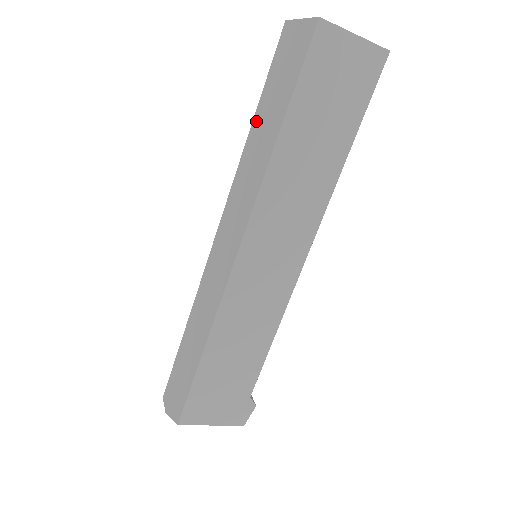
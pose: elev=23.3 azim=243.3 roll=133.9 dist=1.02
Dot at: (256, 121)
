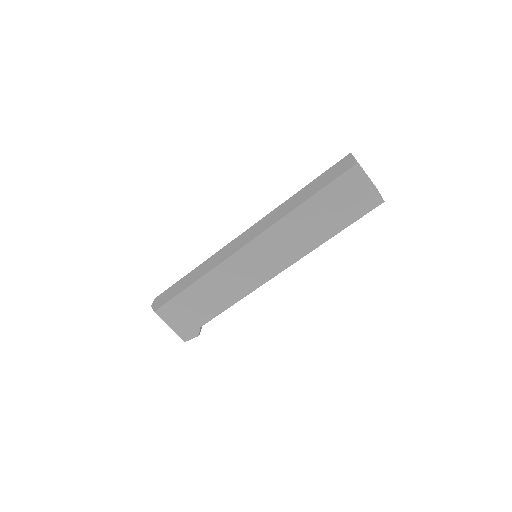
Dot at: (303, 189)
